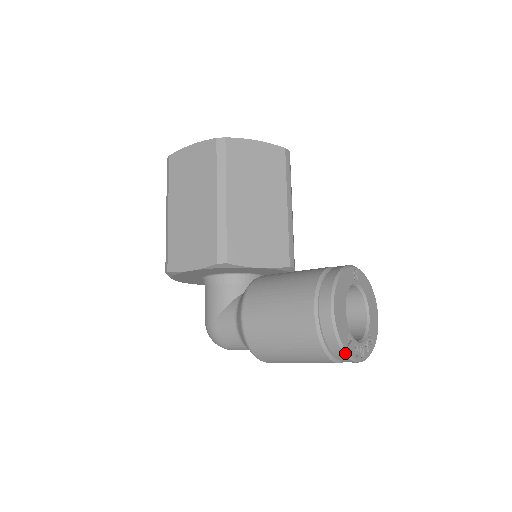
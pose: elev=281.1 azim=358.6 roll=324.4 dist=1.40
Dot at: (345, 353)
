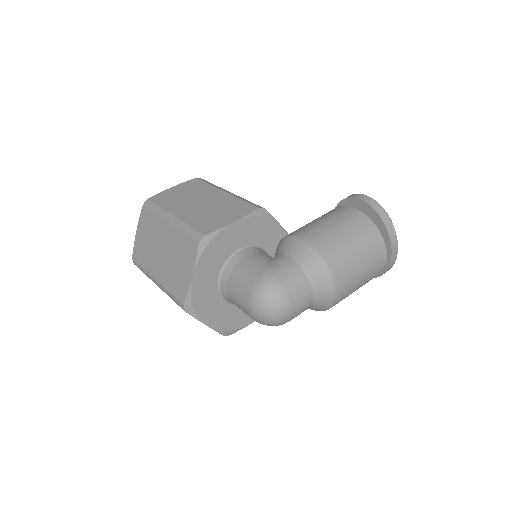
Dot at: occluded
